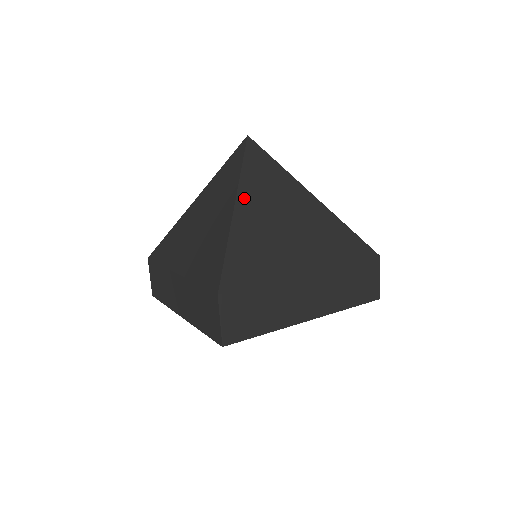
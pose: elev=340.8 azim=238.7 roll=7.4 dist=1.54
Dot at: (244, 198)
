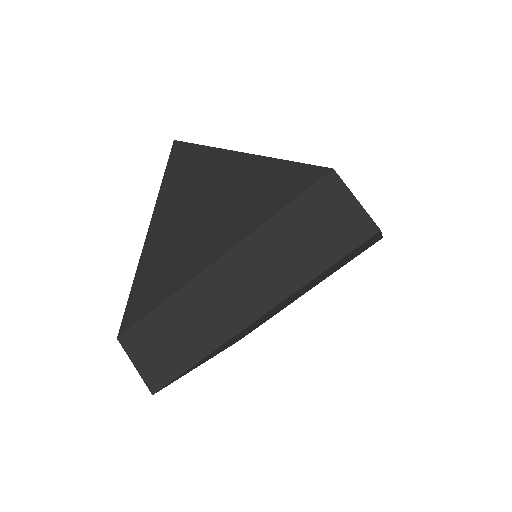
Dot at: occluded
